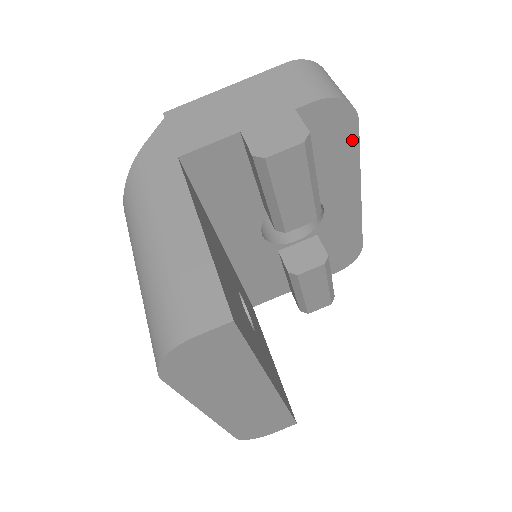
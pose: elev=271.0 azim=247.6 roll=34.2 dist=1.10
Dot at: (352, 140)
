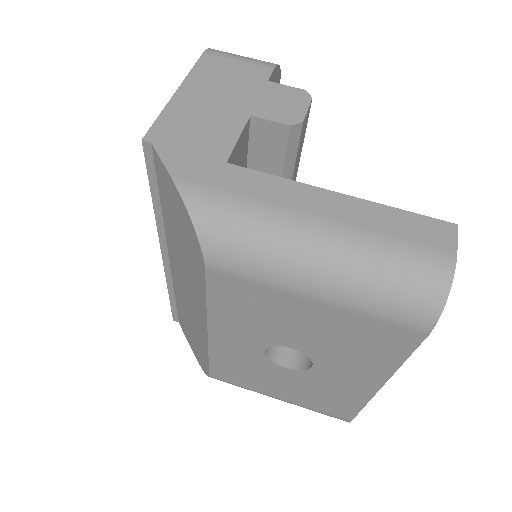
Dot at: occluded
